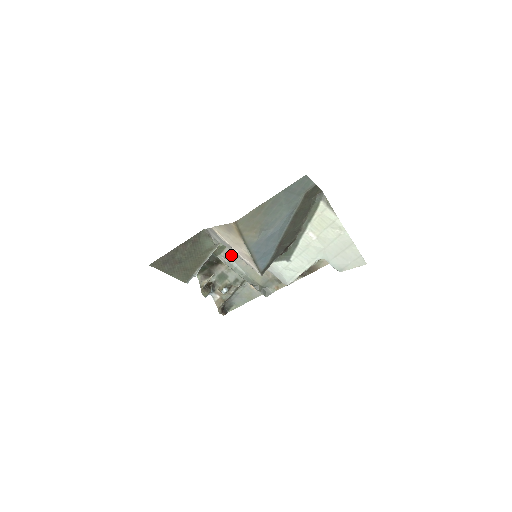
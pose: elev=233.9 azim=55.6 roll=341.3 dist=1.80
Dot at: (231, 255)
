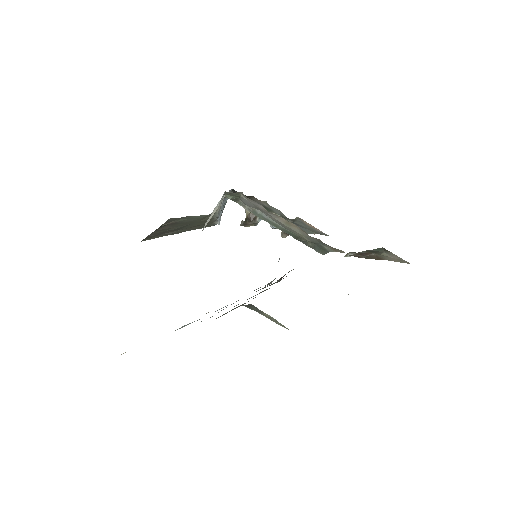
Dot at: (252, 205)
